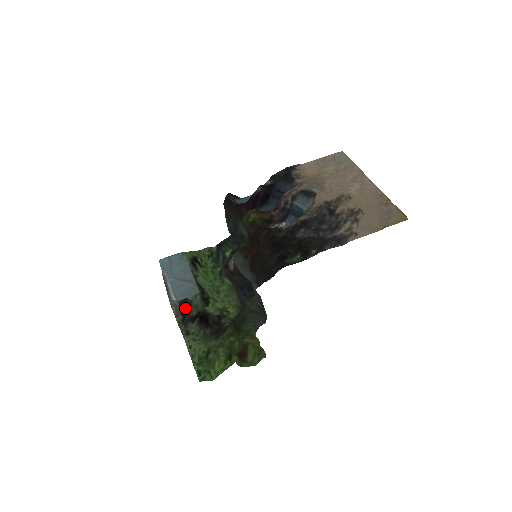
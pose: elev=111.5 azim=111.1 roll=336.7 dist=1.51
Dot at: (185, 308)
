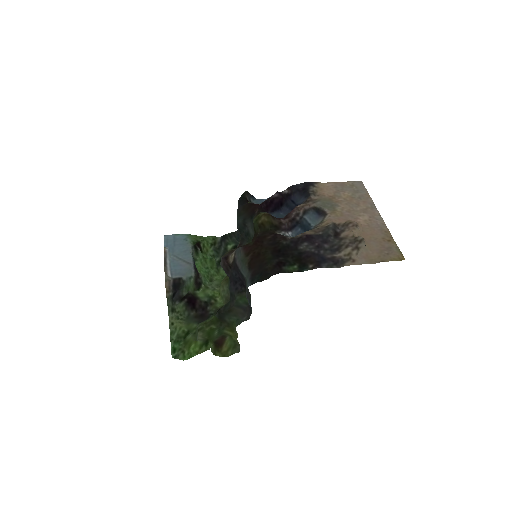
Dot at: (177, 286)
